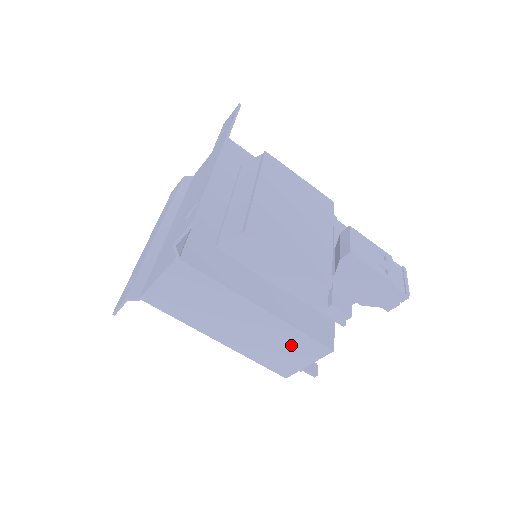
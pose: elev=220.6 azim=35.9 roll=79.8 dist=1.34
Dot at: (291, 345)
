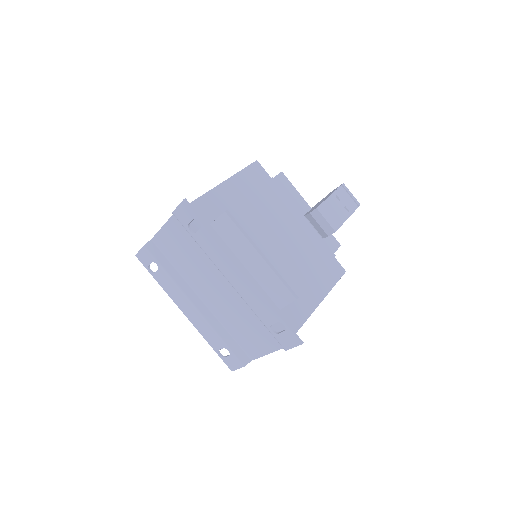
Dot at: occluded
